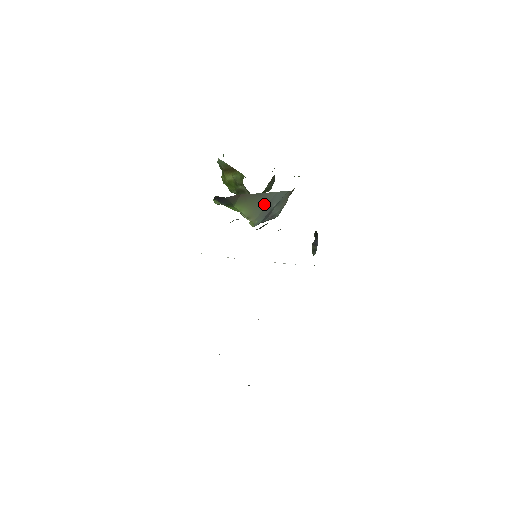
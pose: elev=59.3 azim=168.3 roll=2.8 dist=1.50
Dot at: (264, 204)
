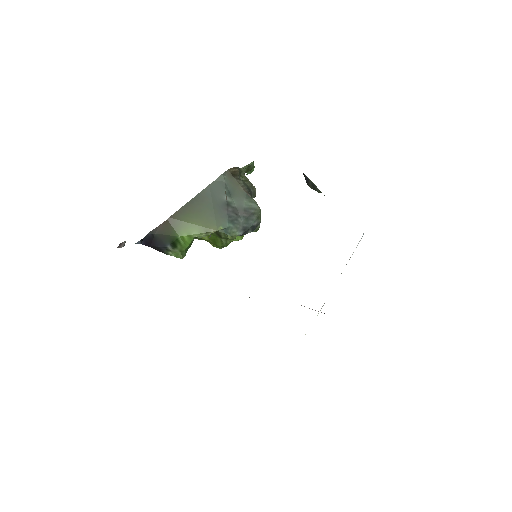
Dot at: (208, 206)
